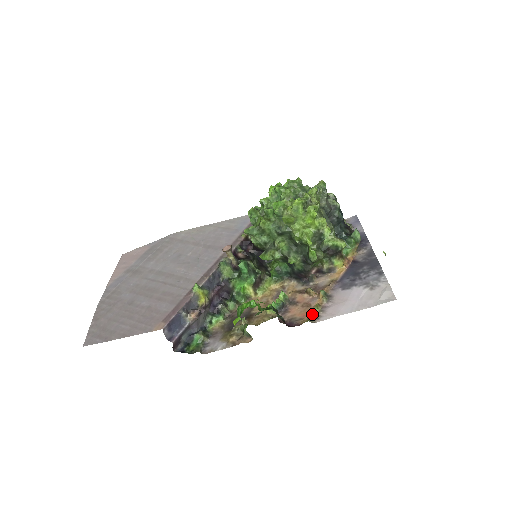
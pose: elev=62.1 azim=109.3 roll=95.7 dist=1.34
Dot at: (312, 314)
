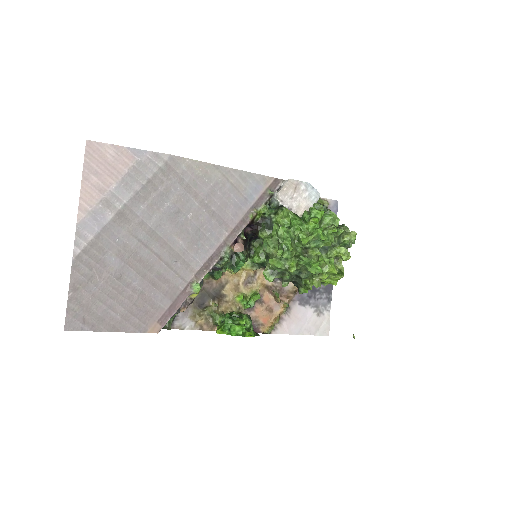
Dot at: (273, 329)
